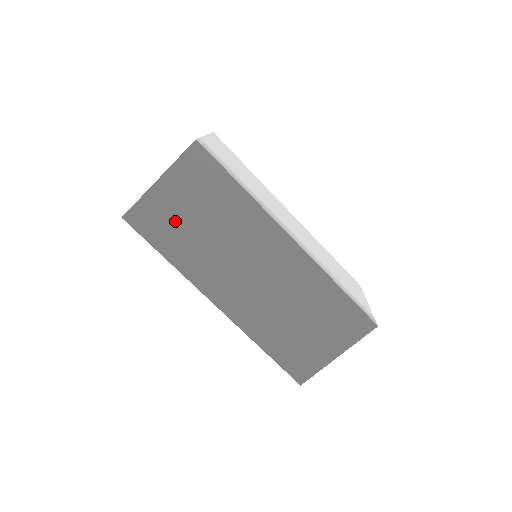
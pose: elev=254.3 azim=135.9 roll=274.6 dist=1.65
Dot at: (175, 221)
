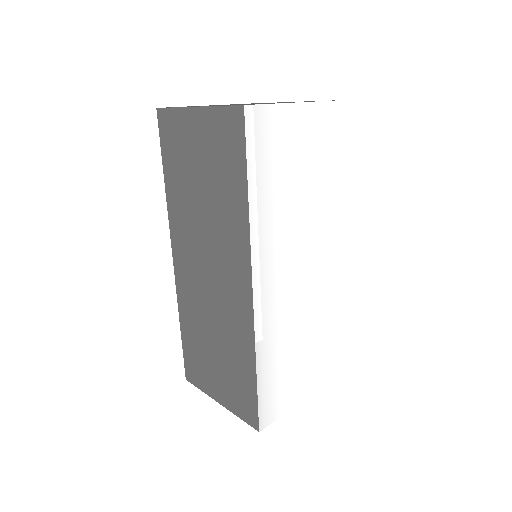
Dot at: (186, 159)
